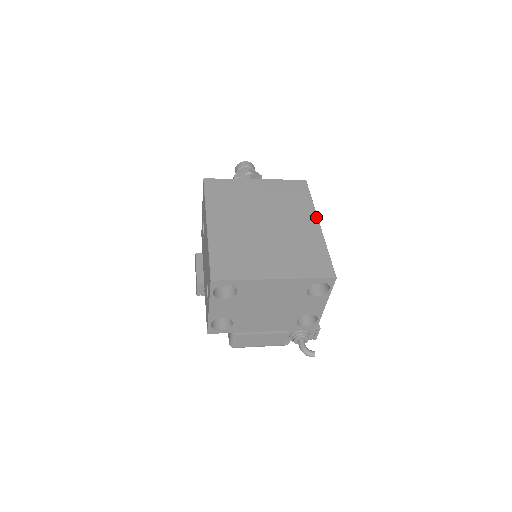
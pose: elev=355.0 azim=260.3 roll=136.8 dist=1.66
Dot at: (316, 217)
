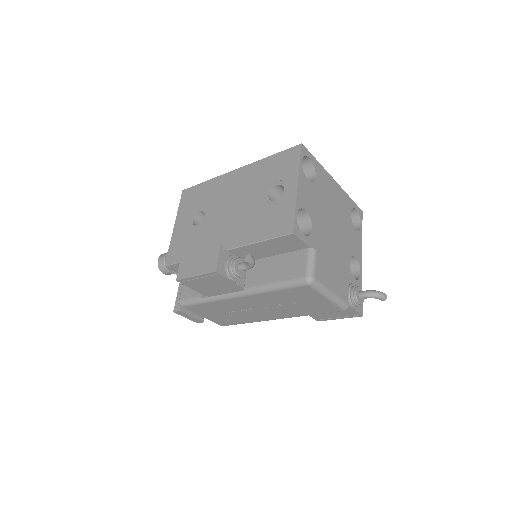
Dot at: occluded
